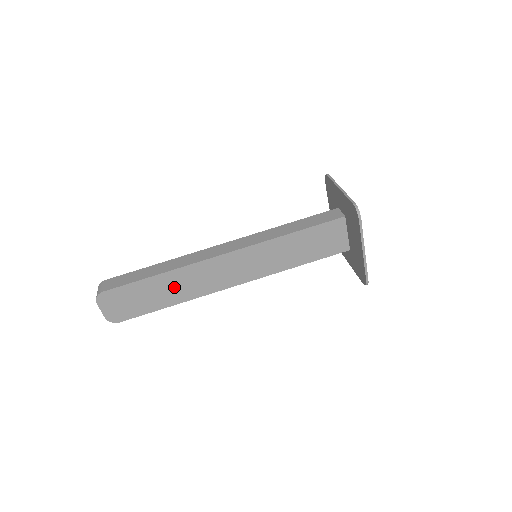
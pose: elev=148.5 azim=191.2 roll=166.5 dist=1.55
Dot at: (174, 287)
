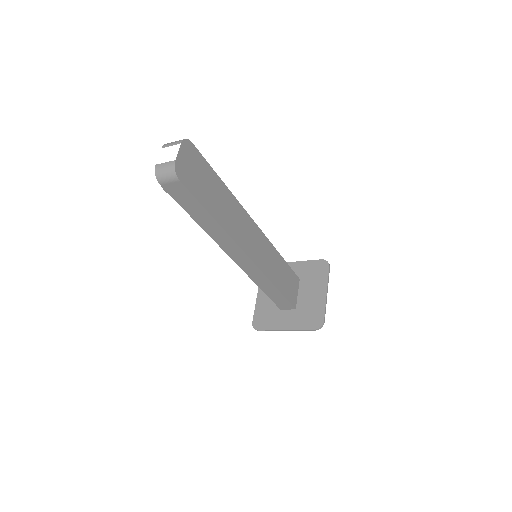
Dot at: (225, 207)
